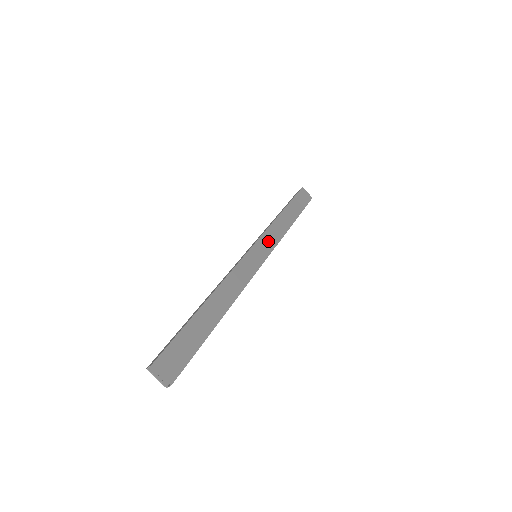
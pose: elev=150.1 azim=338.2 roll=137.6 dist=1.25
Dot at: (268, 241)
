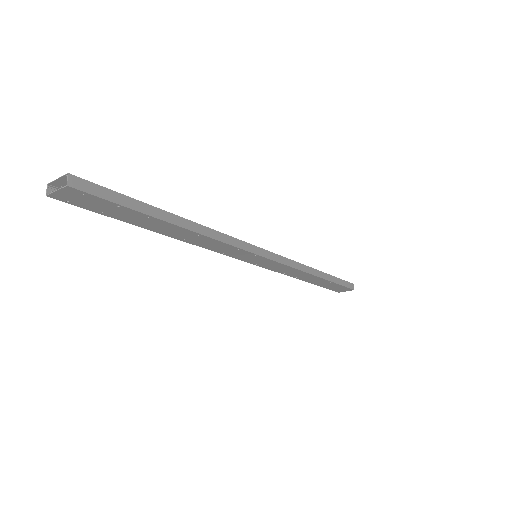
Dot at: occluded
